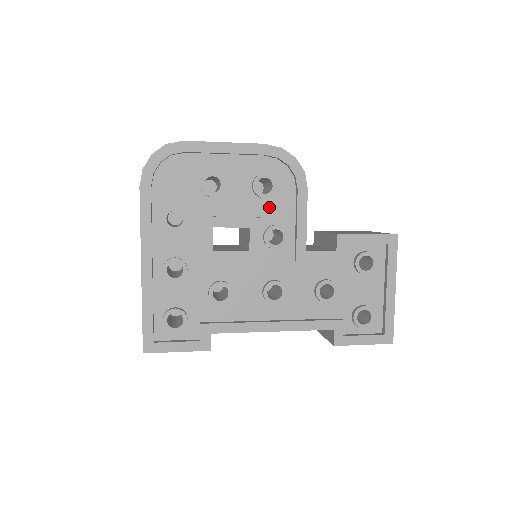
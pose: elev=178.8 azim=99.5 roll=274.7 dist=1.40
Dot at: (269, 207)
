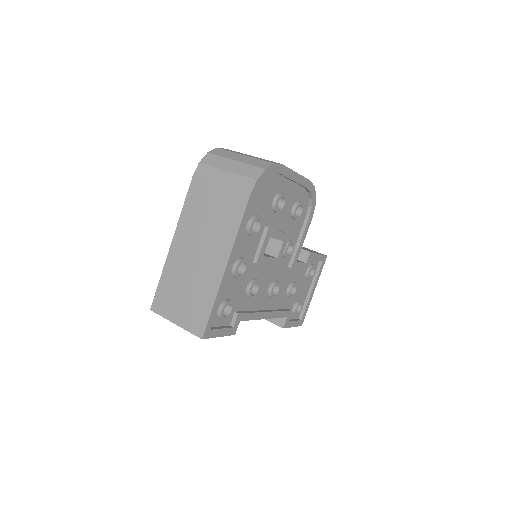
Dot at: (292, 226)
